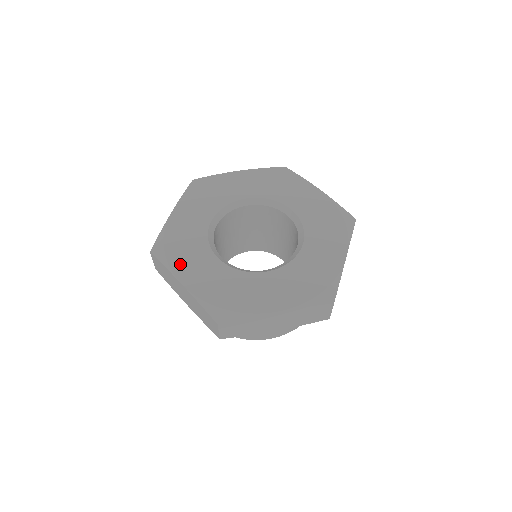
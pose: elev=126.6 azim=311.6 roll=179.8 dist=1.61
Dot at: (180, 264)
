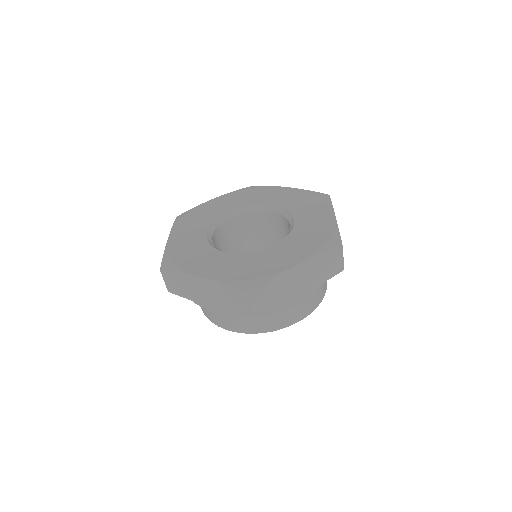
Dot at: (192, 266)
